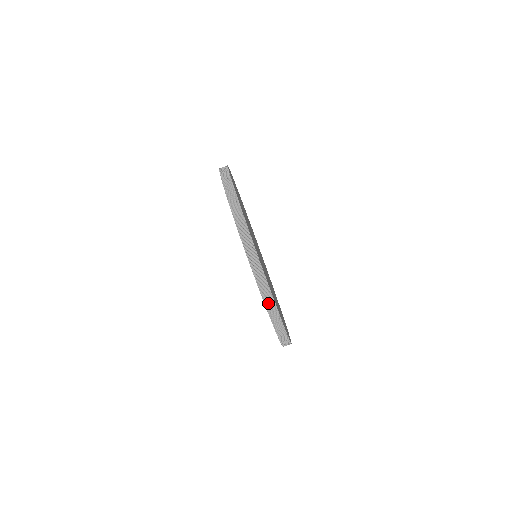
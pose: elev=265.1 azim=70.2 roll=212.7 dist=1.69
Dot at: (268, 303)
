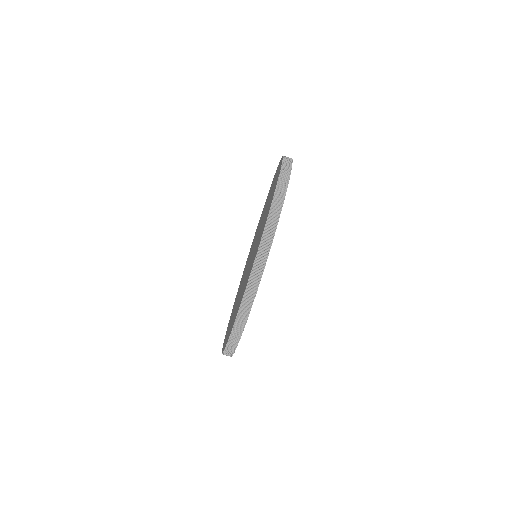
Dot at: (245, 305)
